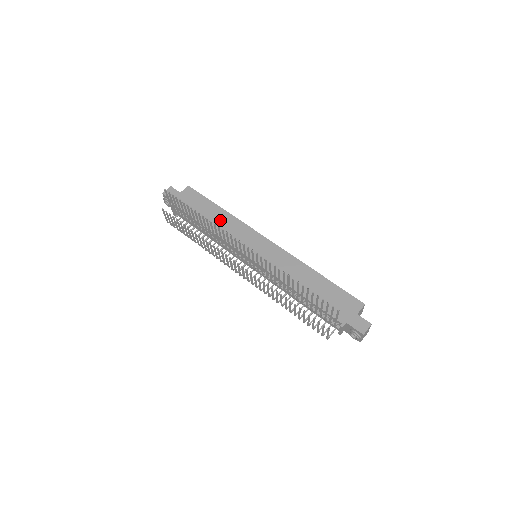
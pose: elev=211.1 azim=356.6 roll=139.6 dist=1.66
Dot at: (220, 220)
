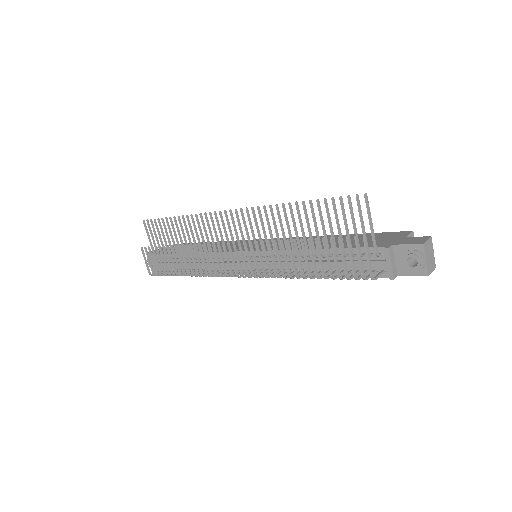
Dot at: occluded
